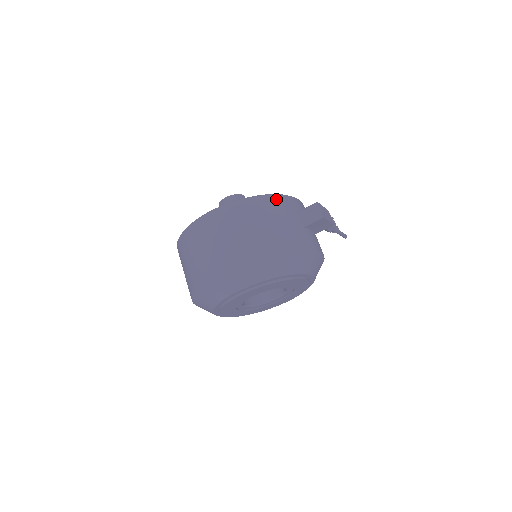
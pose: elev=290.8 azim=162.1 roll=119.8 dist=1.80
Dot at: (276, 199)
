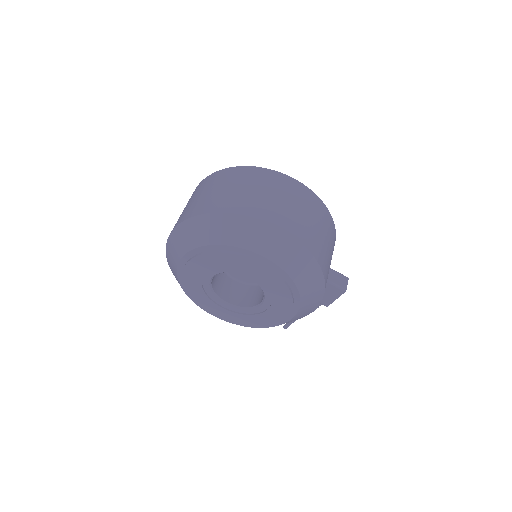
Dot at: occluded
